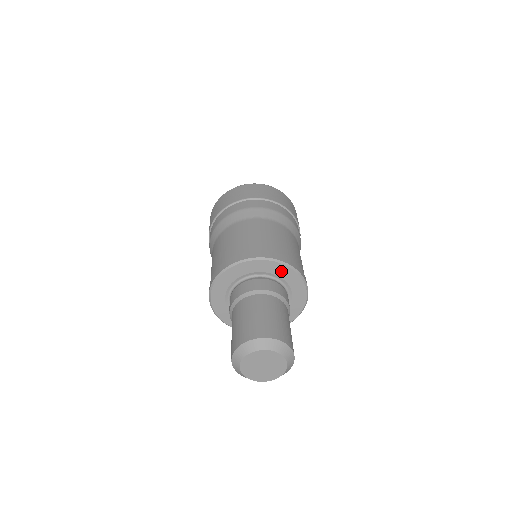
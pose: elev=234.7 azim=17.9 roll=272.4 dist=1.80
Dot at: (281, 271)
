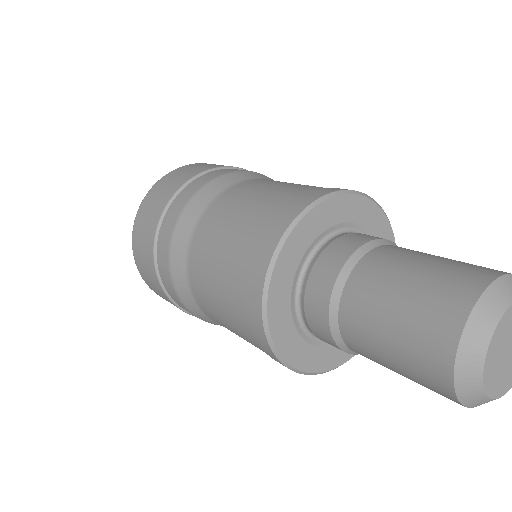
Dot at: (342, 210)
